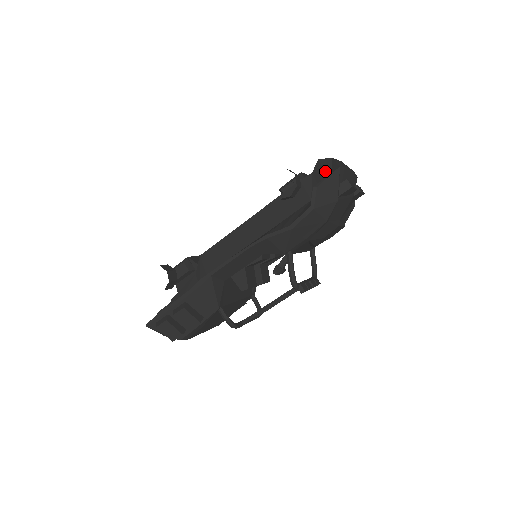
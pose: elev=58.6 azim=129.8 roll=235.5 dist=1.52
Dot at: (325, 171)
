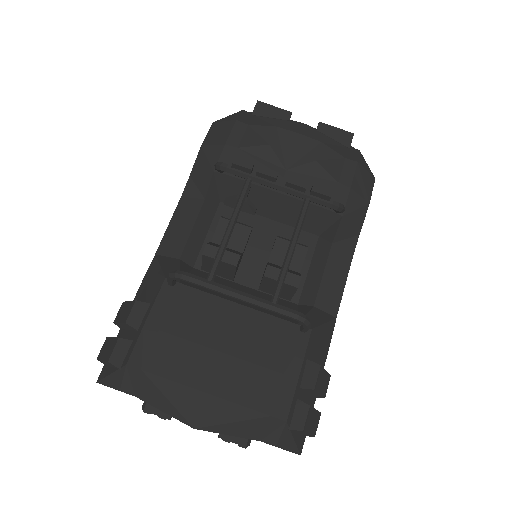
Dot at: occluded
